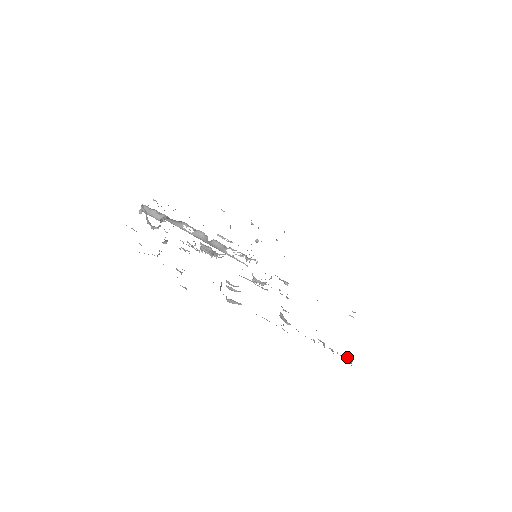
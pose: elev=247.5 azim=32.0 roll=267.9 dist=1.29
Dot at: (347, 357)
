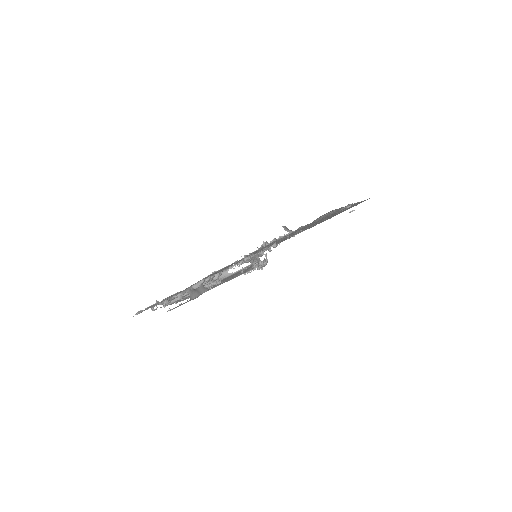
Dot at: (287, 231)
